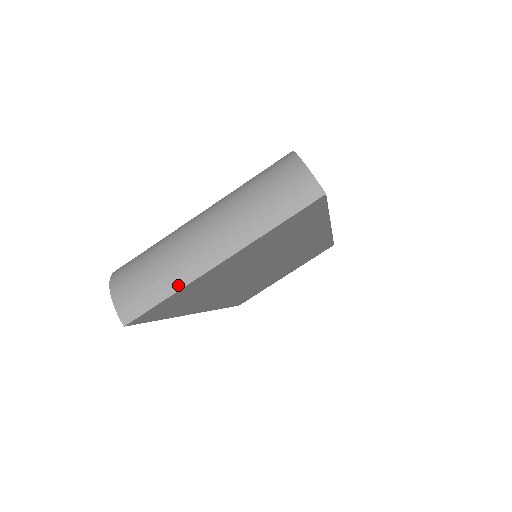
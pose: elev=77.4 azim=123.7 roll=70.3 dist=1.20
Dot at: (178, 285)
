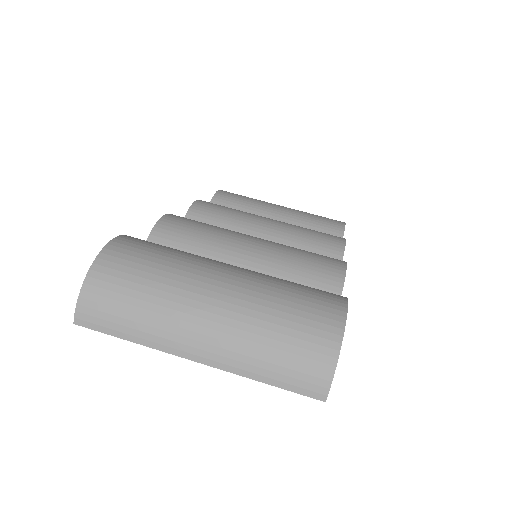
Dot at: (145, 341)
